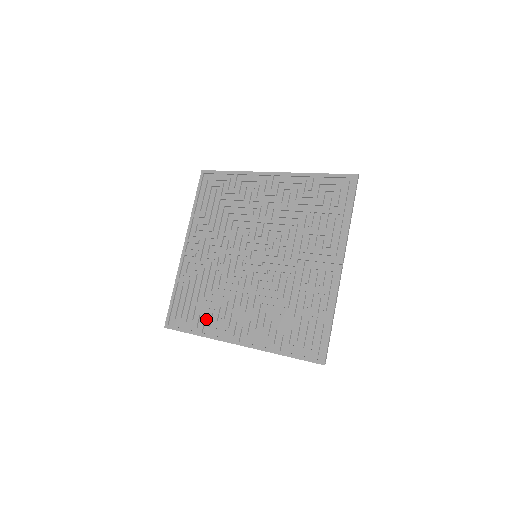
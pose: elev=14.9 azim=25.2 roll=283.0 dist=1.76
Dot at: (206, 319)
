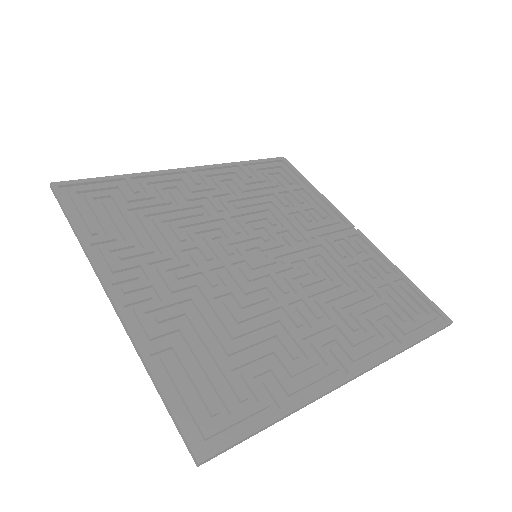
Dot at: (270, 380)
